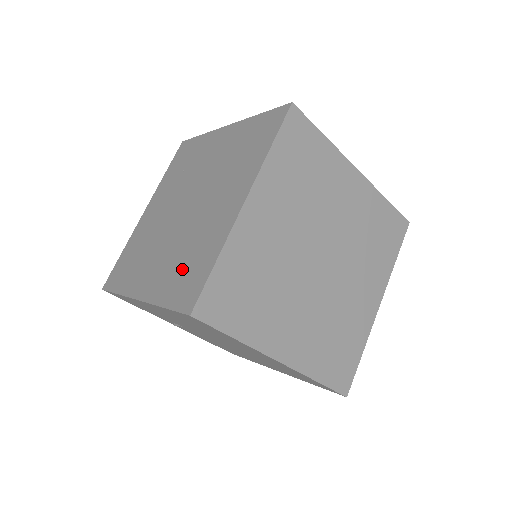
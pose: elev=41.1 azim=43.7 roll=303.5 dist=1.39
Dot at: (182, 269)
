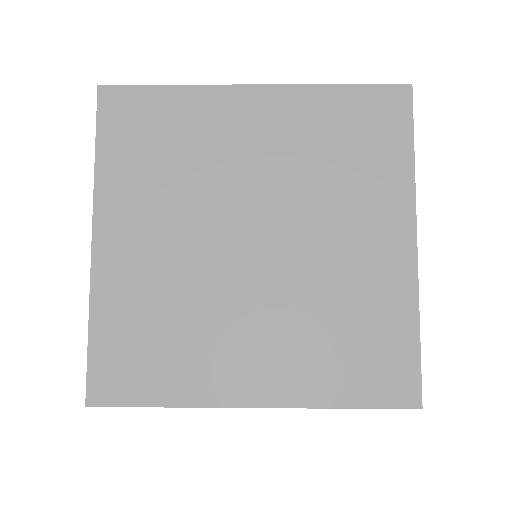
Dot at: occluded
